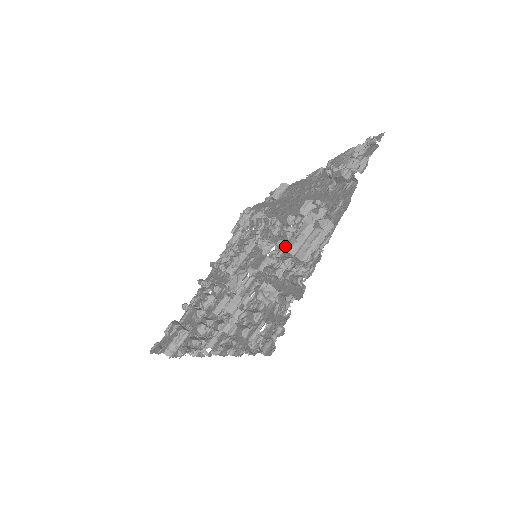
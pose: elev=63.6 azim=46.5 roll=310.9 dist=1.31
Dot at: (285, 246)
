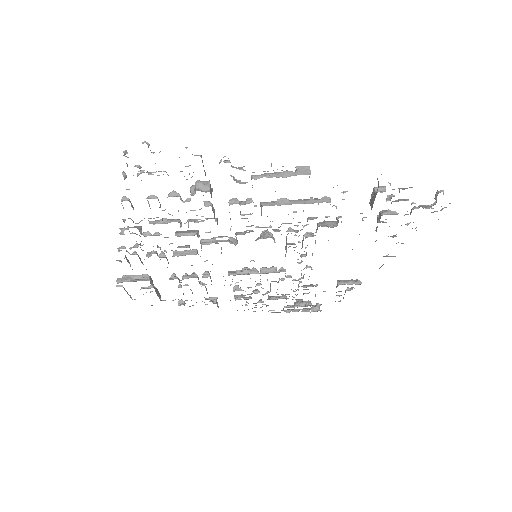
Dot at: occluded
